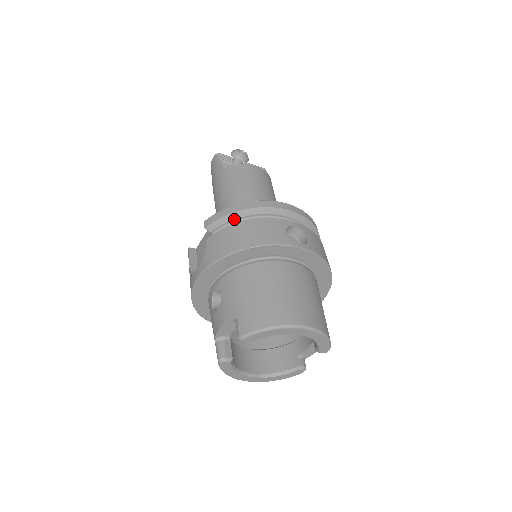
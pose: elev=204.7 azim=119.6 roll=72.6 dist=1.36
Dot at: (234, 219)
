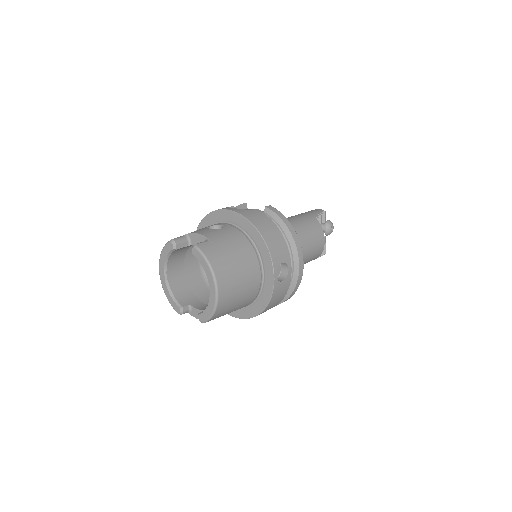
Dot at: (279, 224)
